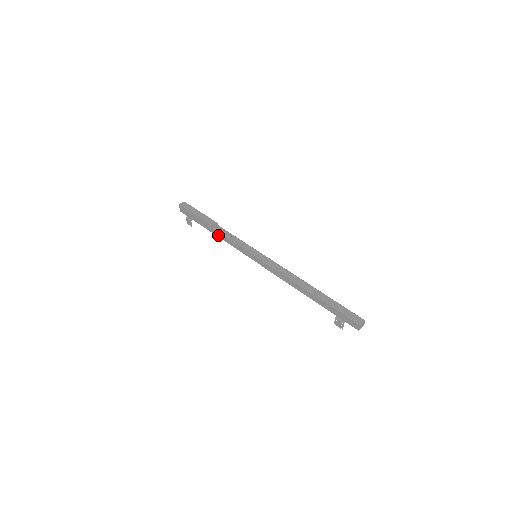
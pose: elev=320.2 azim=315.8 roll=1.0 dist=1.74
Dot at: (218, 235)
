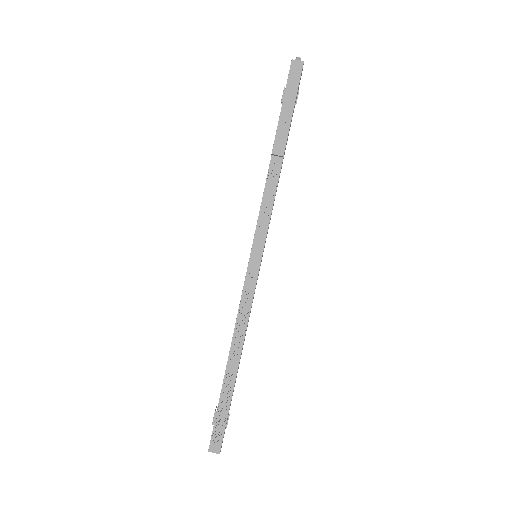
Dot at: (268, 171)
